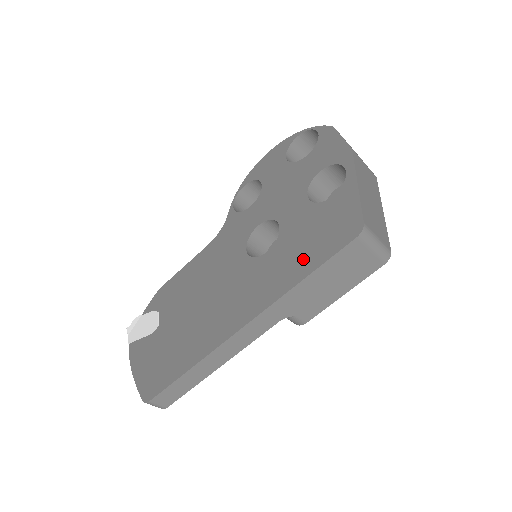
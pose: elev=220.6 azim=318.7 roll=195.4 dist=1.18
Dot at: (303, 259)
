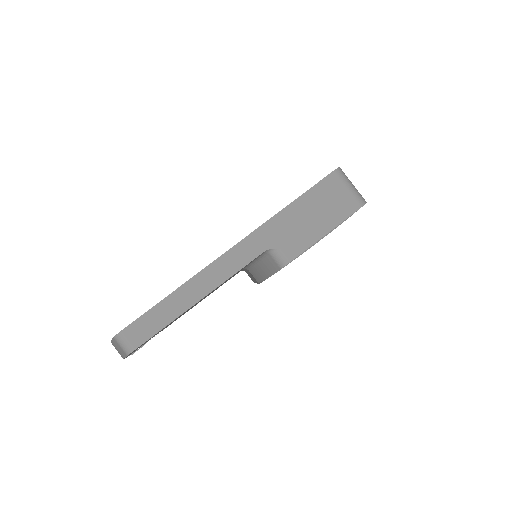
Dot at: occluded
